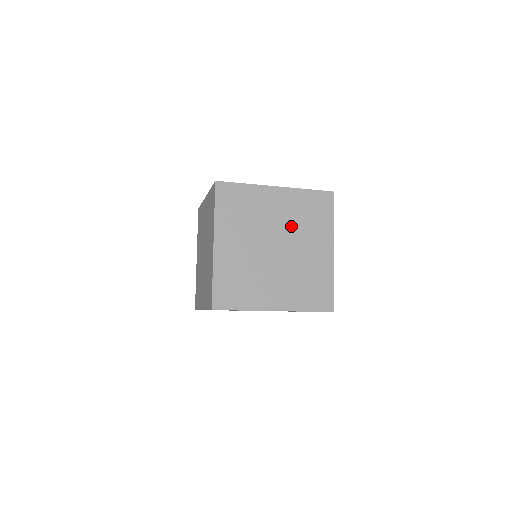
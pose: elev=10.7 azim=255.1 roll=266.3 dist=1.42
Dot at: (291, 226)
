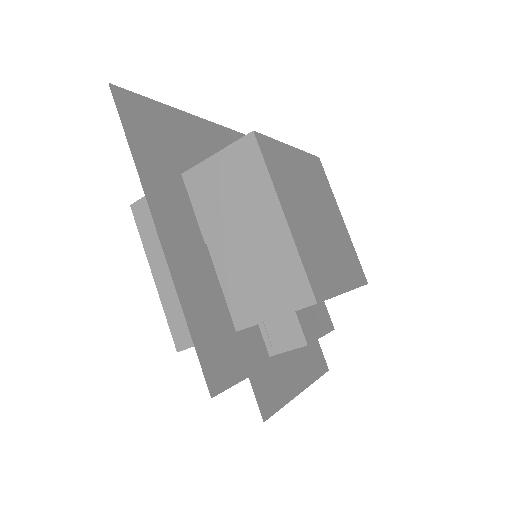
Dot at: occluded
